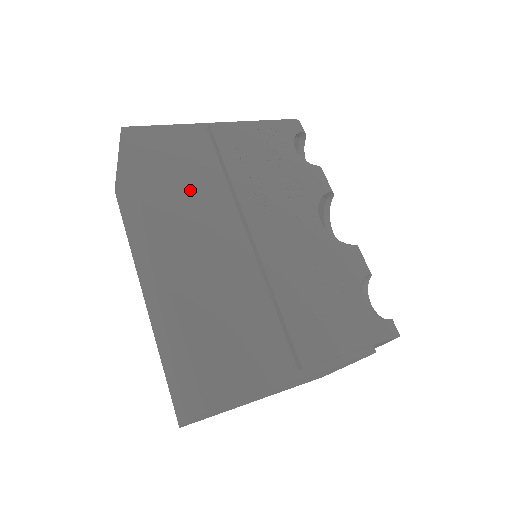
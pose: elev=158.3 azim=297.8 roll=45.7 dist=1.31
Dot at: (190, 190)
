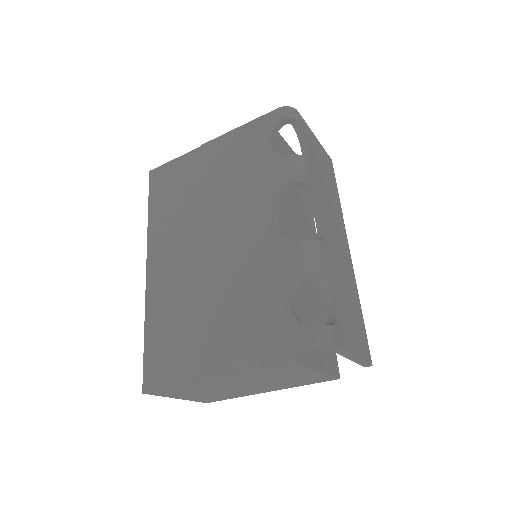
Dot at: (178, 212)
